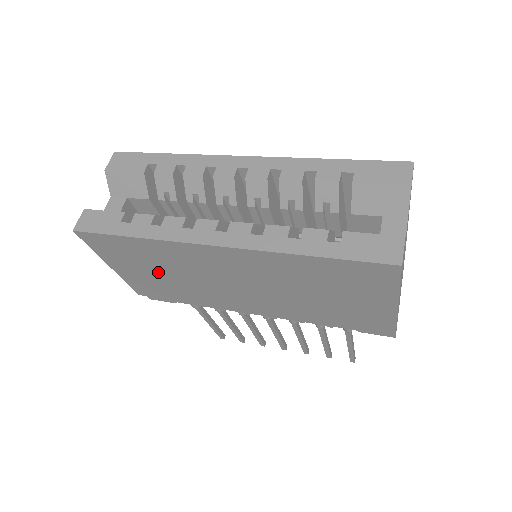
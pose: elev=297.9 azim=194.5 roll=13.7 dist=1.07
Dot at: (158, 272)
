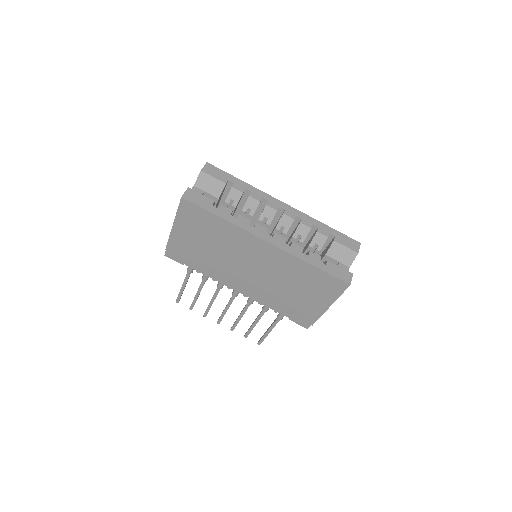
Dot at: (206, 241)
